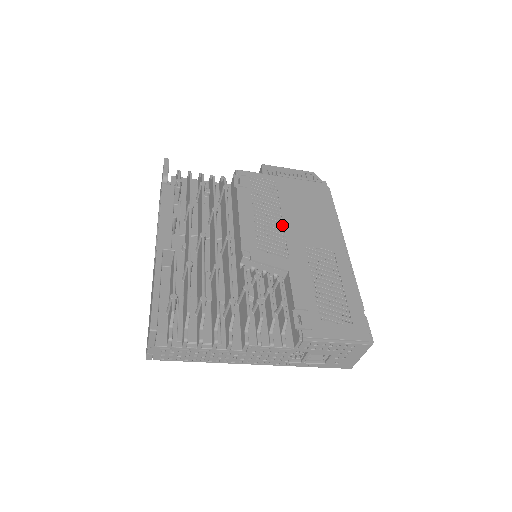
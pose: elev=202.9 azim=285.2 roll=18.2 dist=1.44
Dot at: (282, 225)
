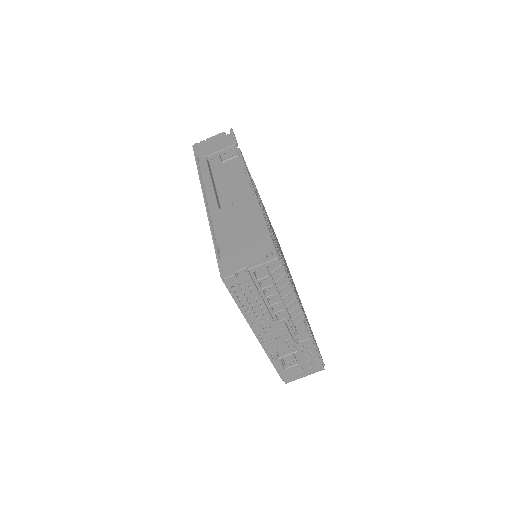
Dot at: occluded
